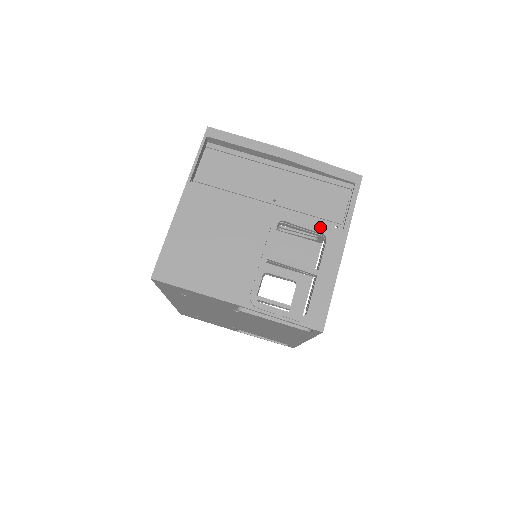
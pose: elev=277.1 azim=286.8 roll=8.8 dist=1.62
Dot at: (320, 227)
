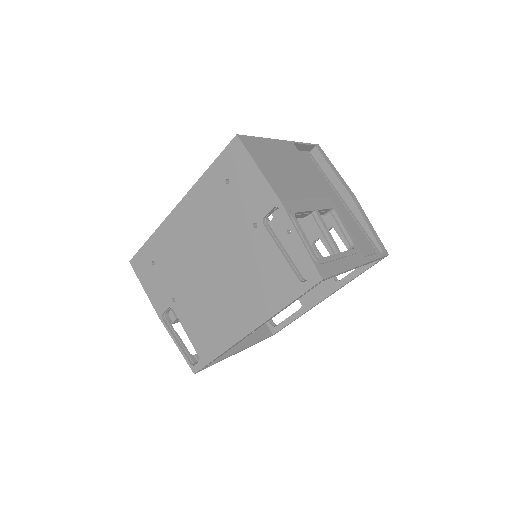
Dot at: (353, 240)
